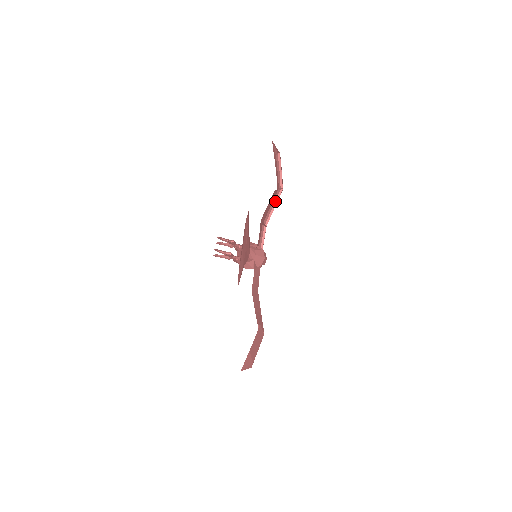
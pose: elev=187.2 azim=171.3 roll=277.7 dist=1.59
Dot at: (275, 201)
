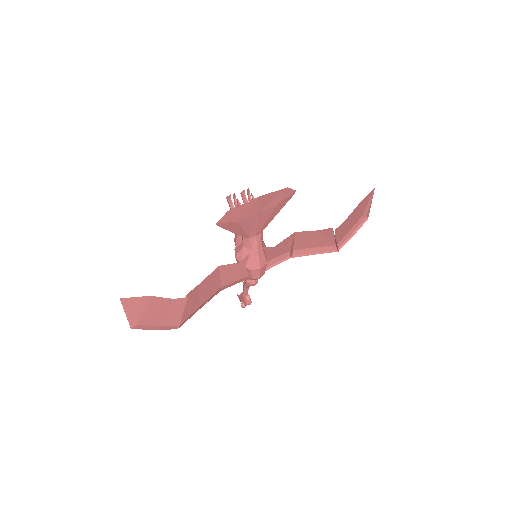
Dot at: (321, 251)
